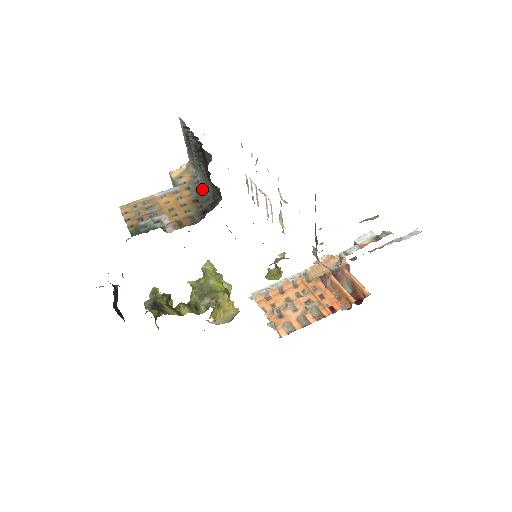
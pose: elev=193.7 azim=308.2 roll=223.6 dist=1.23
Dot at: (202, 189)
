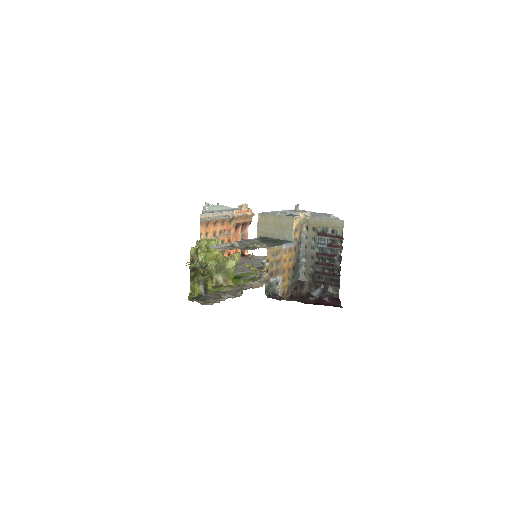
Dot at: (300, 255)
